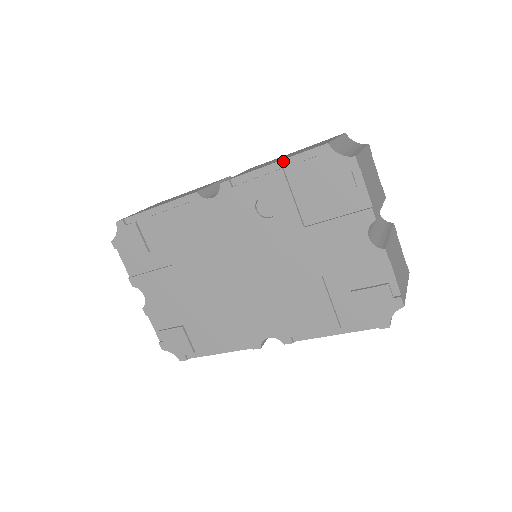
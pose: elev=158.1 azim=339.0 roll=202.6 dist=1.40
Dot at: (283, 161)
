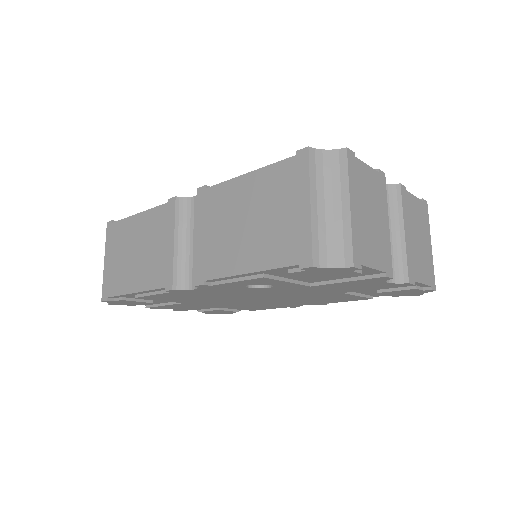
Dot at: (260, 272)
